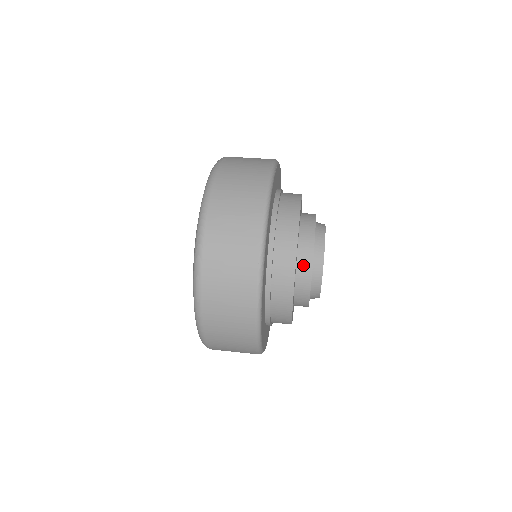
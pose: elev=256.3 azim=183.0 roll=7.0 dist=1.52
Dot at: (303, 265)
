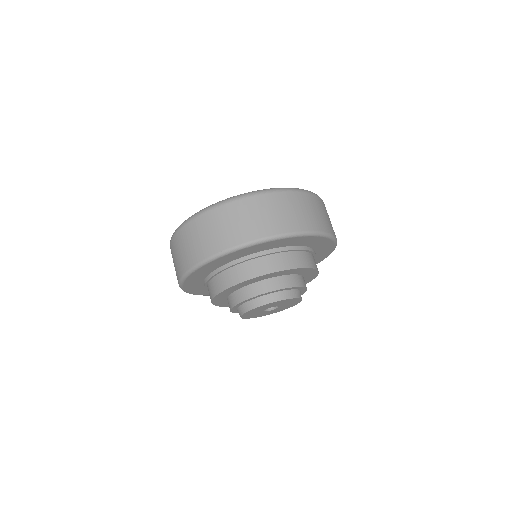
Dot at: (248, 291)
